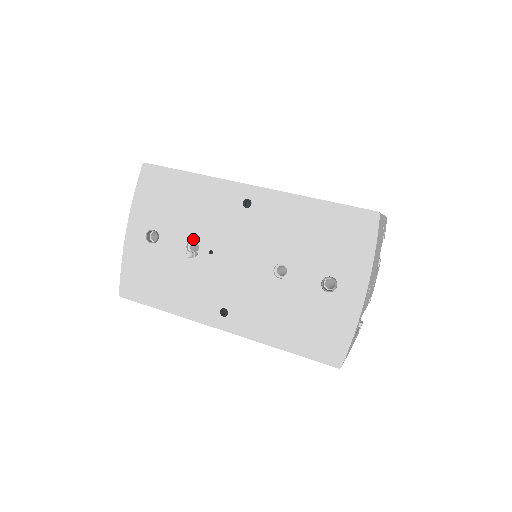
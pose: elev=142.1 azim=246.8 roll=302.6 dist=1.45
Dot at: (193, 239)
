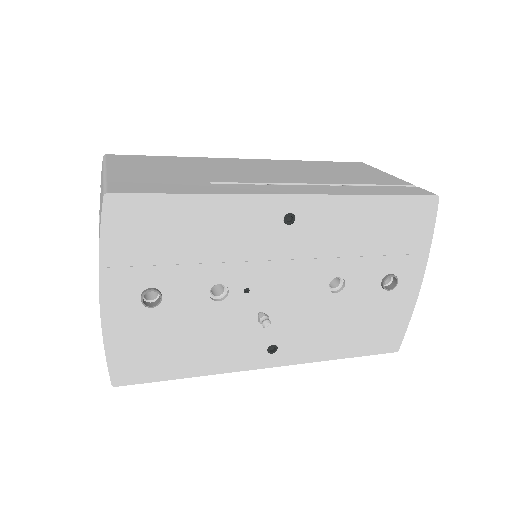
Dot at: (218, 283)
